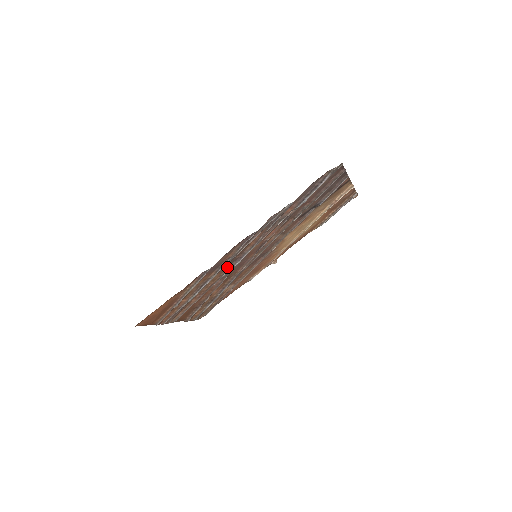
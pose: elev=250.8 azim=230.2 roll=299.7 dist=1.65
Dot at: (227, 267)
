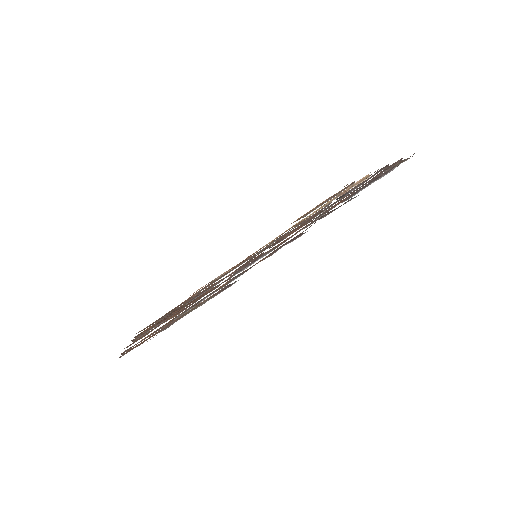
Dot at: occluded
